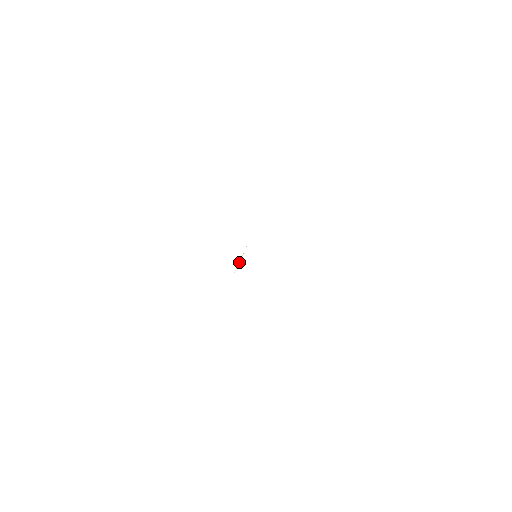
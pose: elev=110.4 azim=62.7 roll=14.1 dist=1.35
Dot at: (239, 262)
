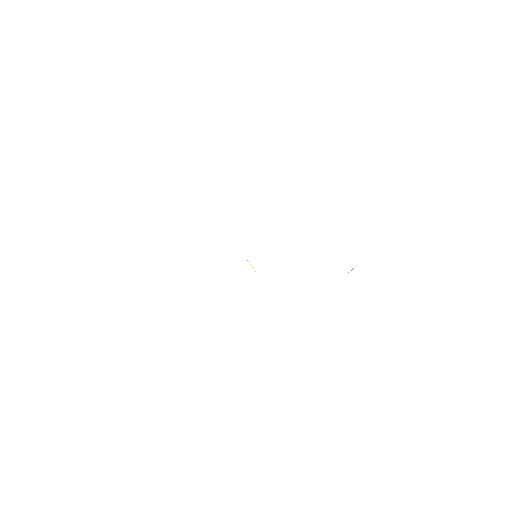
Dot at: occluded
